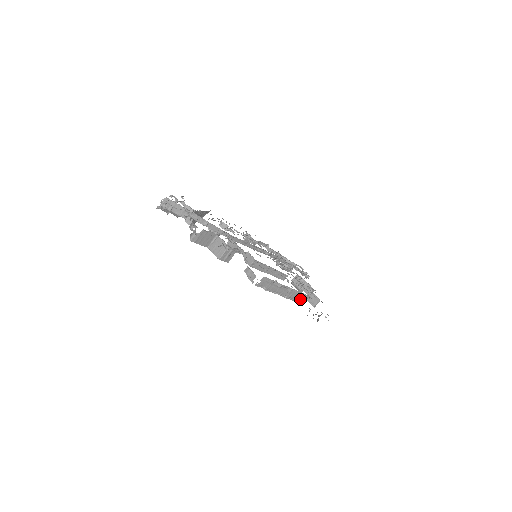
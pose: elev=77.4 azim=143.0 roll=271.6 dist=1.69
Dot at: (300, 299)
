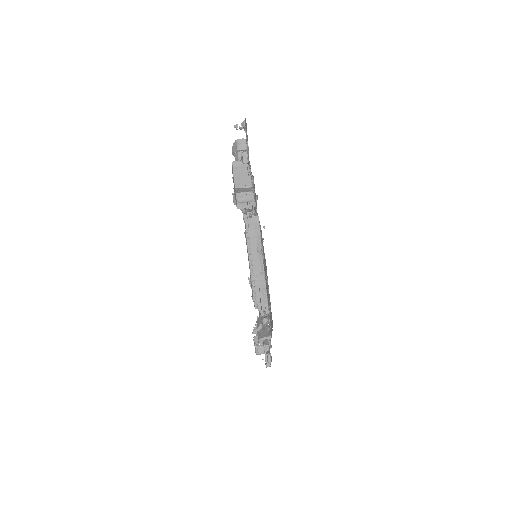
Dot at: (266, 266)
